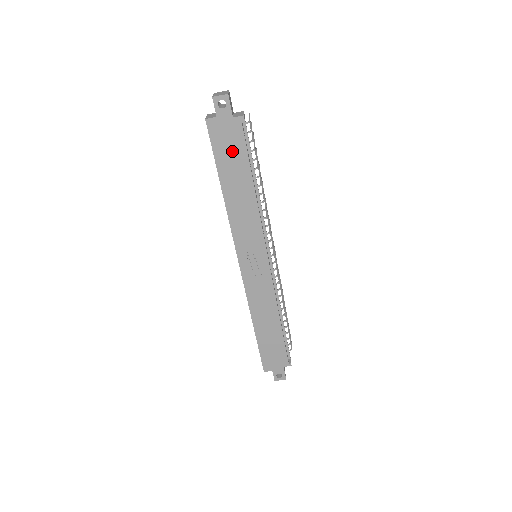
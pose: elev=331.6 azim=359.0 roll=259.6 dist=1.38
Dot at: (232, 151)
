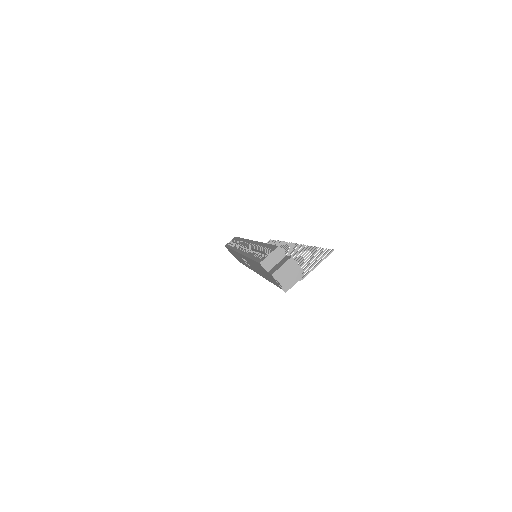
Dot at: (266, 274)
